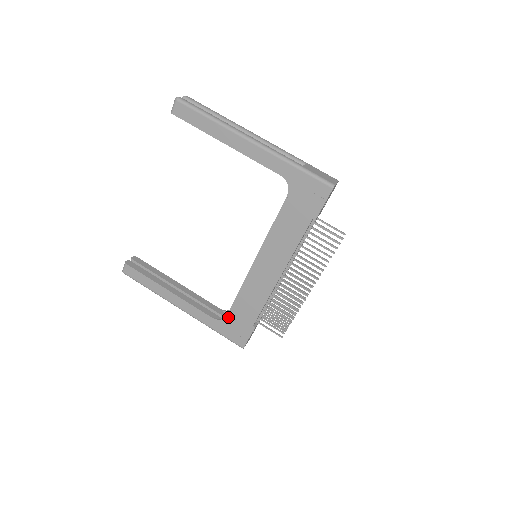
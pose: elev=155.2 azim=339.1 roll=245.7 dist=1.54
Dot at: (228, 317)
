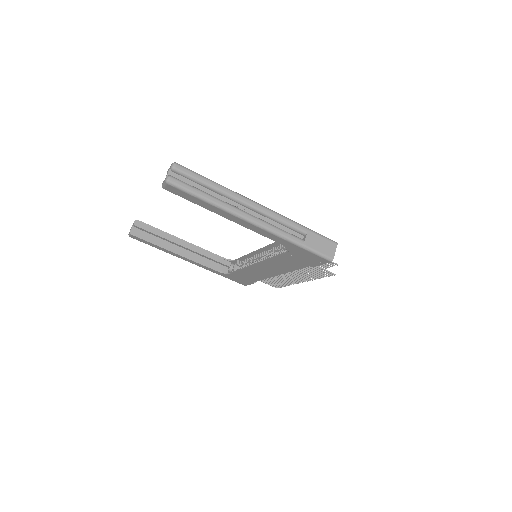
Dot at: (232, 275)
